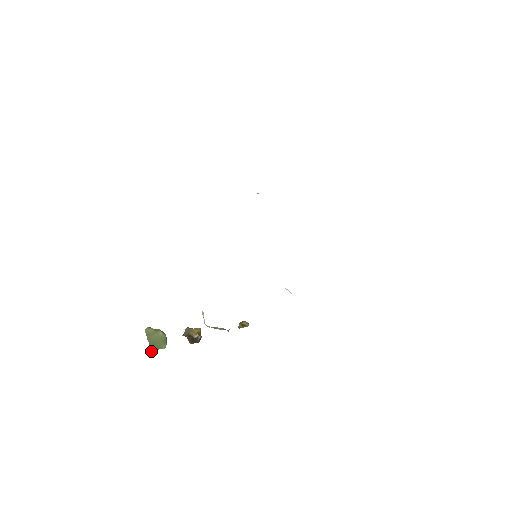
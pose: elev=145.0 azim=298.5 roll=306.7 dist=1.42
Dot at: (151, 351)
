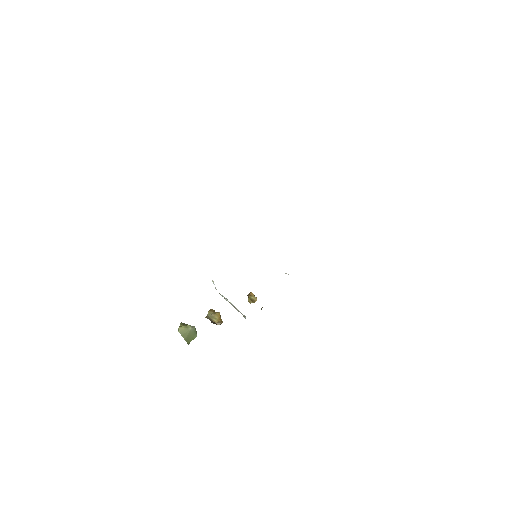
Dot at: occluded
